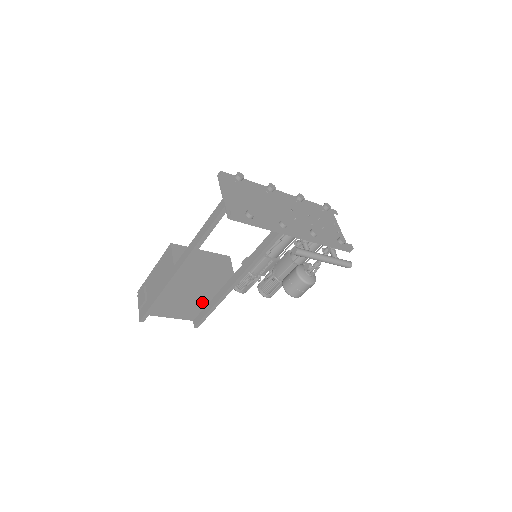
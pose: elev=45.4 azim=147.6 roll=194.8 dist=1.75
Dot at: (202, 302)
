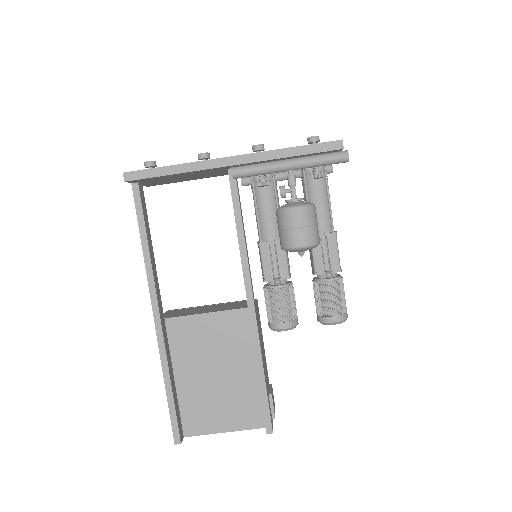
Dot at: (248, 378)
